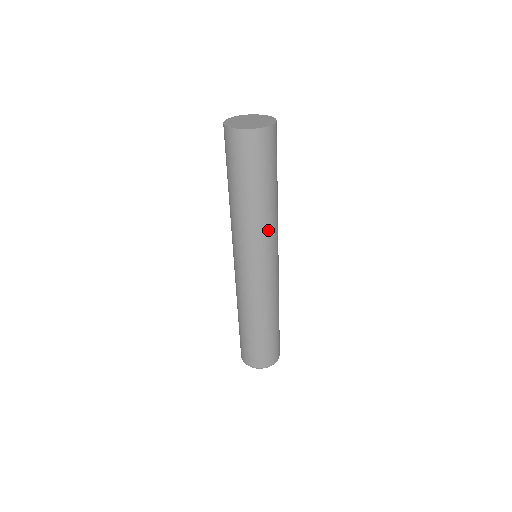
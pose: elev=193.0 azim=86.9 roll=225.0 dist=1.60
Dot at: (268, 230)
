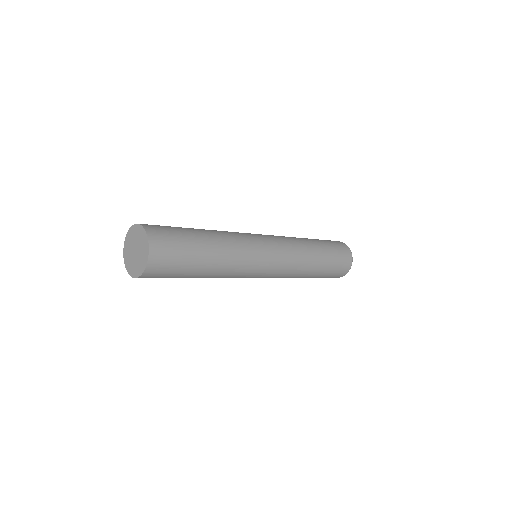
Dot at: (237, 270)
